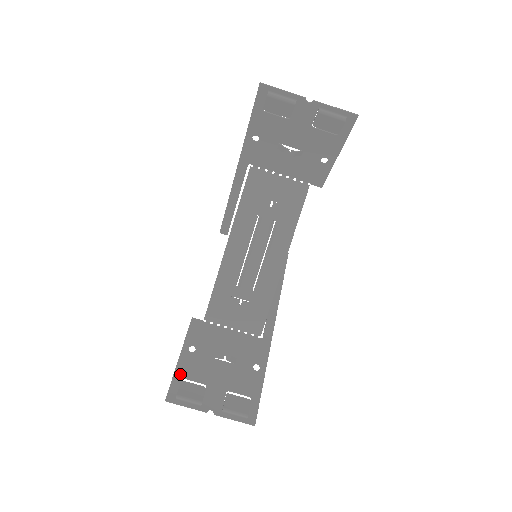
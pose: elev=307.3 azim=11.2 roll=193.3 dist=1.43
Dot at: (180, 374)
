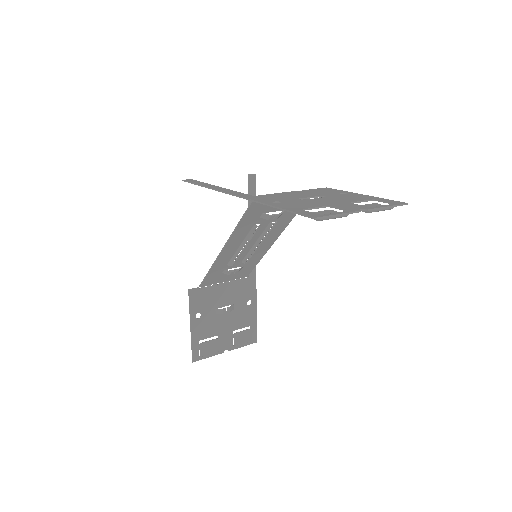
Dot at: (196, 339)
